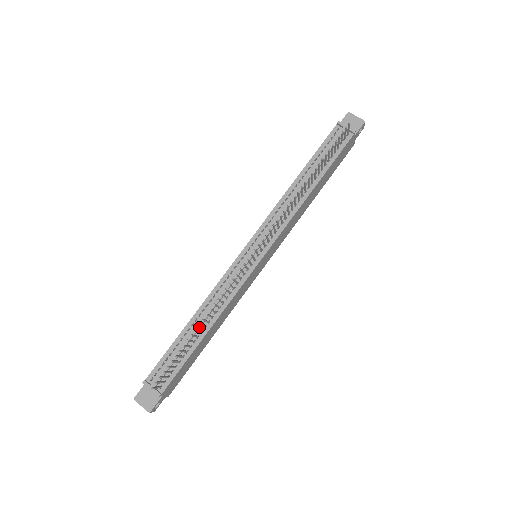
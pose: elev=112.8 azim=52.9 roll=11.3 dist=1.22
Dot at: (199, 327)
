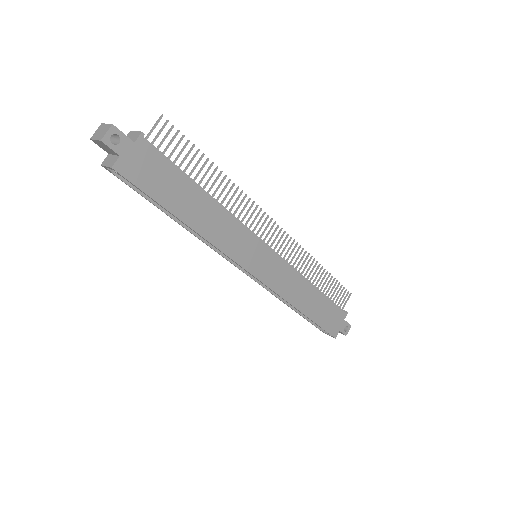
Dot at: (203, 189)
